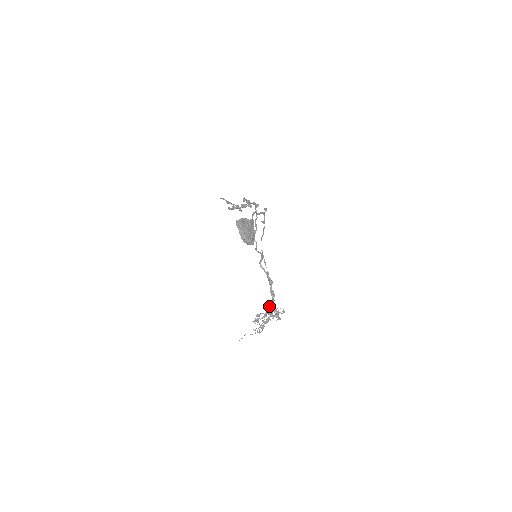
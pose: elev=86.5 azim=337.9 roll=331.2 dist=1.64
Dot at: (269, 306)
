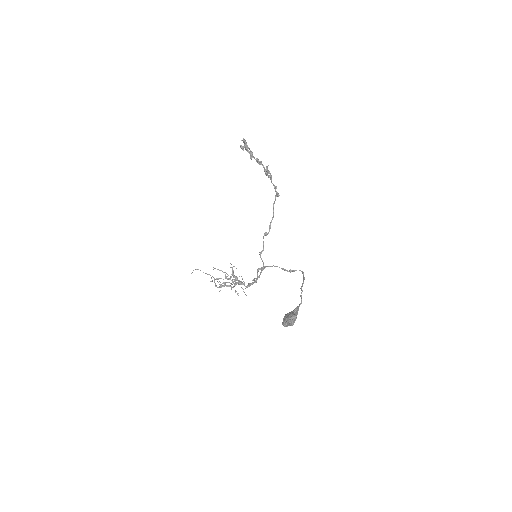
Dot at: (238, 282)
